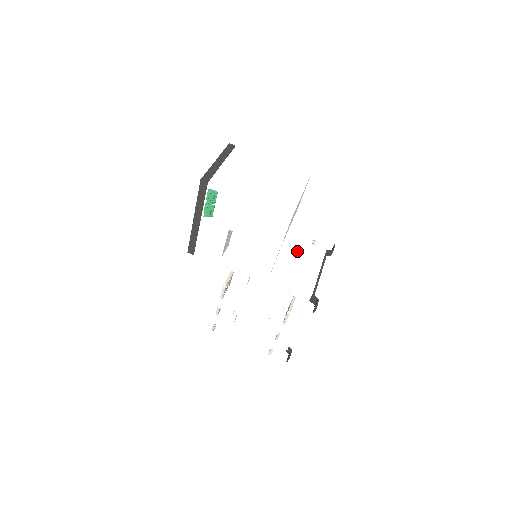
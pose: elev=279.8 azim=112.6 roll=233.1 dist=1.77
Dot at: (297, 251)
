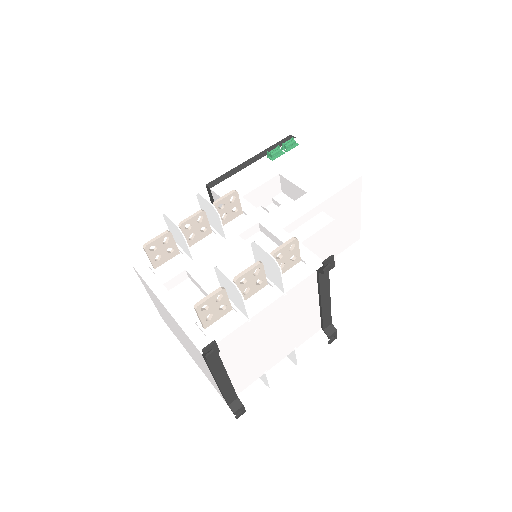
Dot at: occluded
